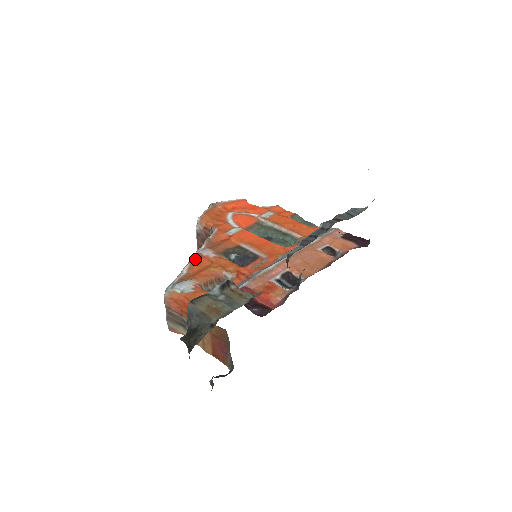
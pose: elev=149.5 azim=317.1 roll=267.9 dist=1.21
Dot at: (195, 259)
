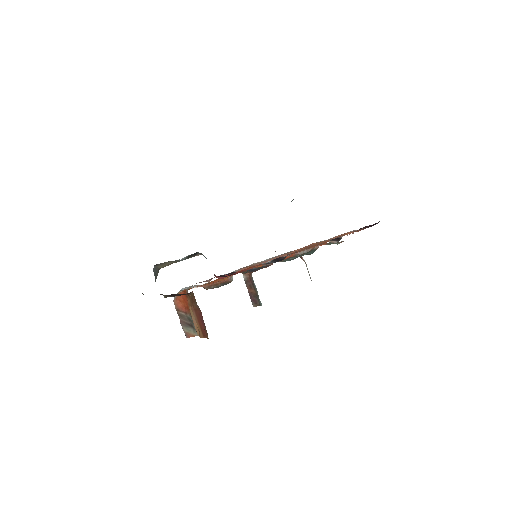
Dot at: (215, 280)
